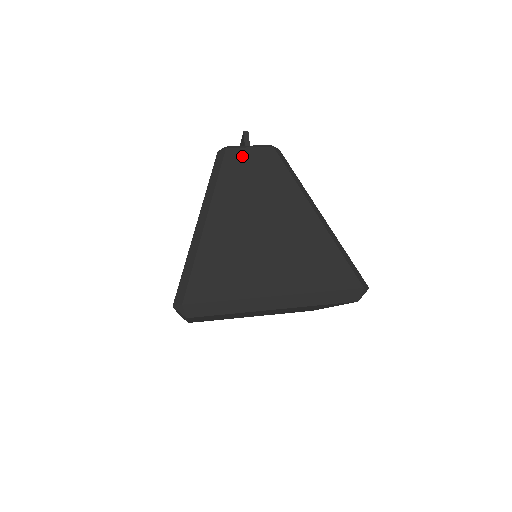
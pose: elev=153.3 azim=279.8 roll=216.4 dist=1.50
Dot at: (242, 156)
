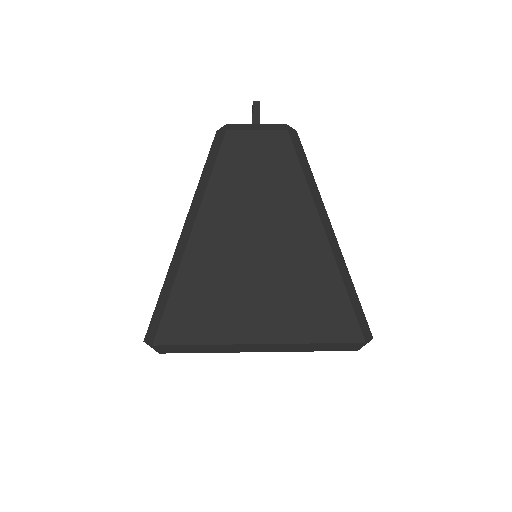
Dot at: (245, 143)
